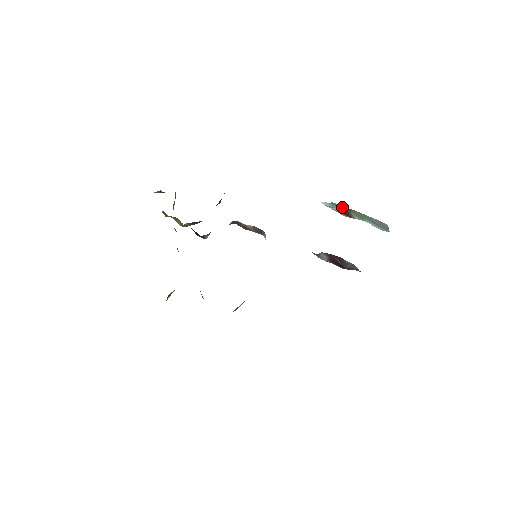
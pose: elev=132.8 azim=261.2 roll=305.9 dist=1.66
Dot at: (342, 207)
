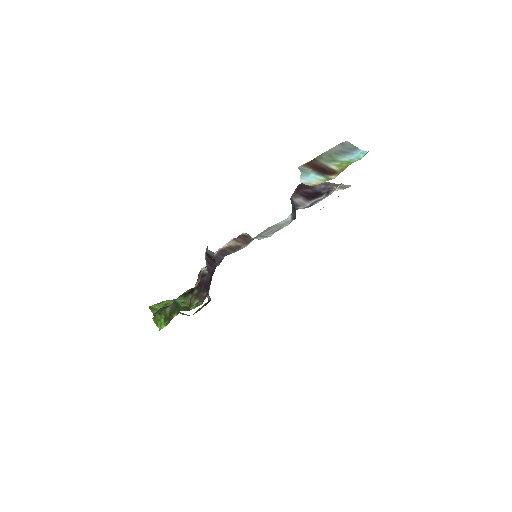
Dot at: (310, 165)
